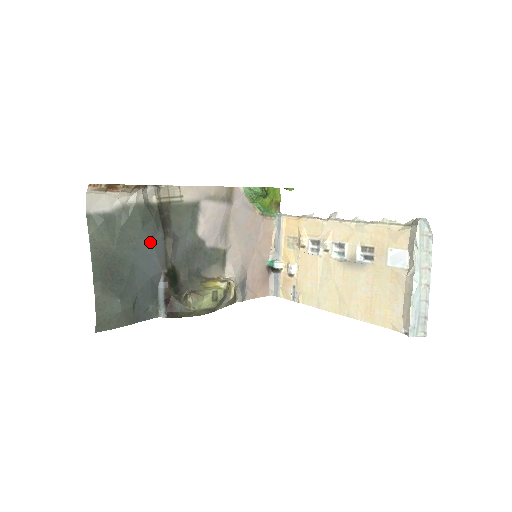
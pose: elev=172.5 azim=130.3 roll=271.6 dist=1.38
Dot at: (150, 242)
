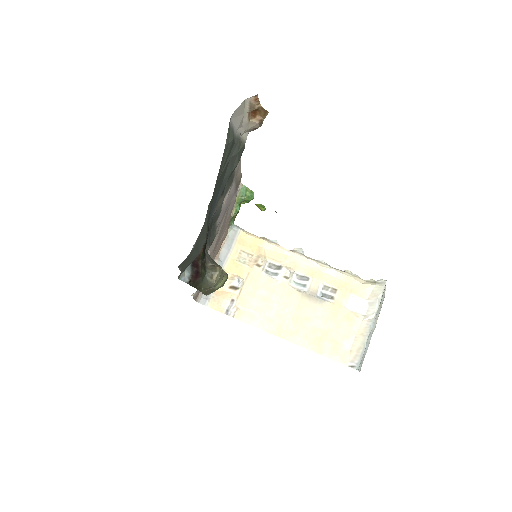
Dot at: (222, 190)
